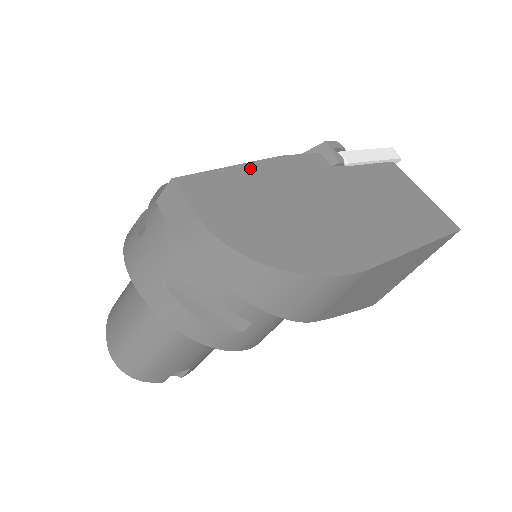
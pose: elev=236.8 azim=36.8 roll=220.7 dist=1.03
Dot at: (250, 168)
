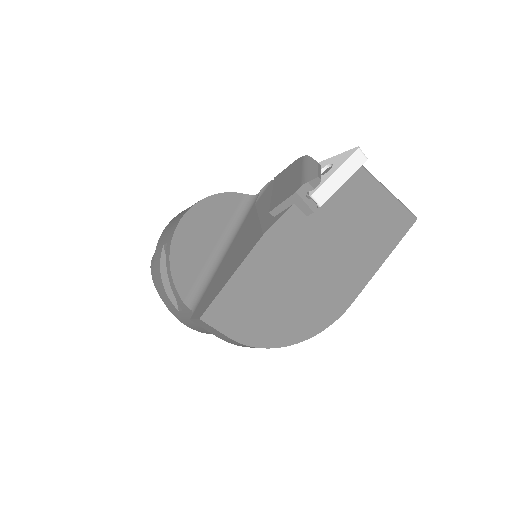
Dot at: (246, 268)
